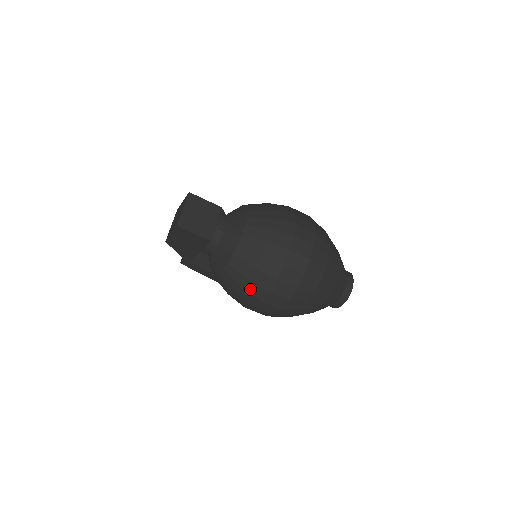
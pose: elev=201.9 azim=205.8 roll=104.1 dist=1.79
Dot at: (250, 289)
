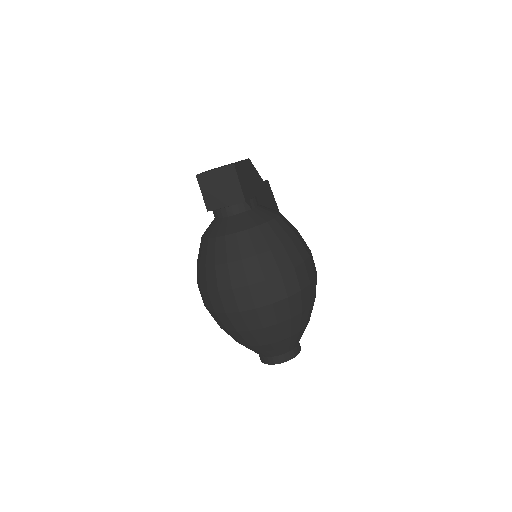
Dot at: occluded
